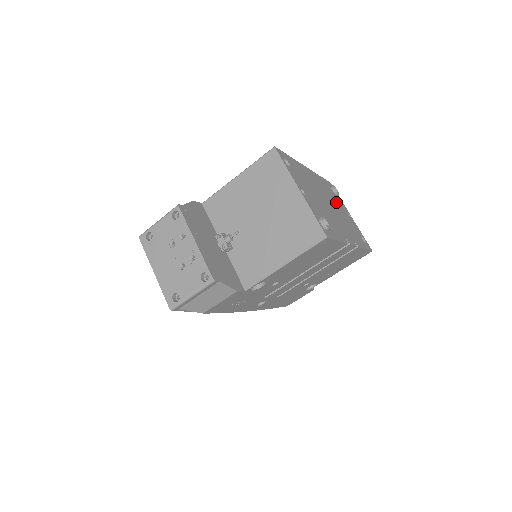
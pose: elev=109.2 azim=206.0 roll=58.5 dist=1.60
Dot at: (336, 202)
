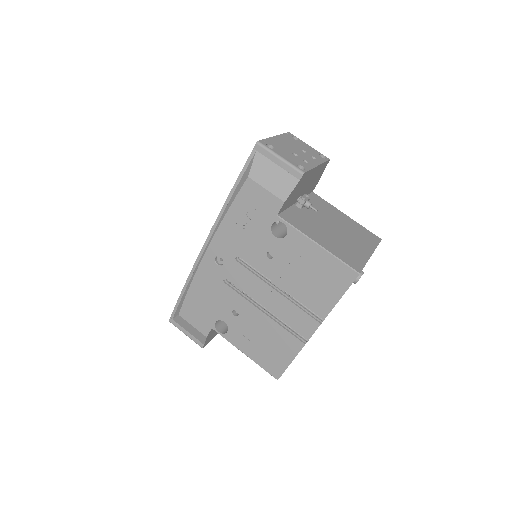
Dot at: occluded
